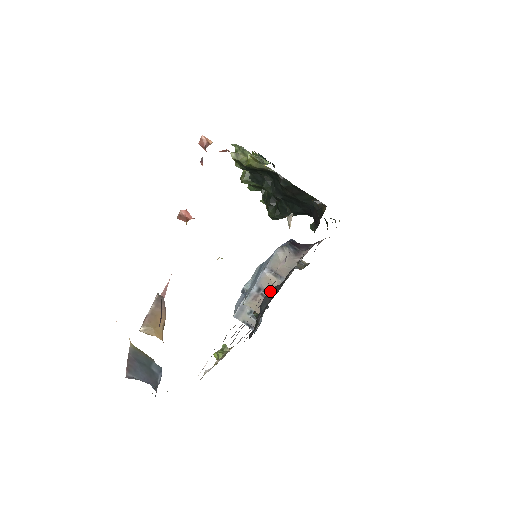
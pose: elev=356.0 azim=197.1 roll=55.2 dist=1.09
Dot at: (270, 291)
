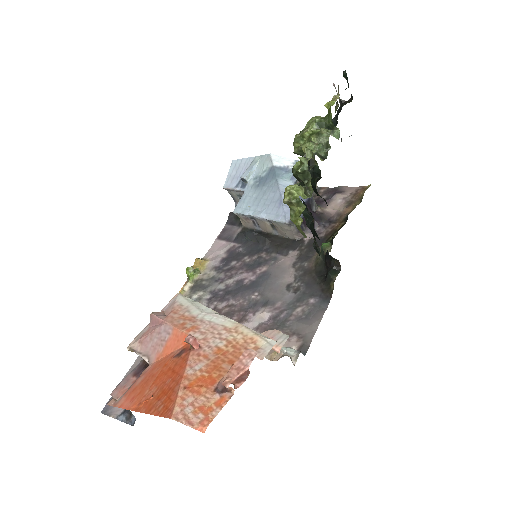
Dot at: (260, 236)
